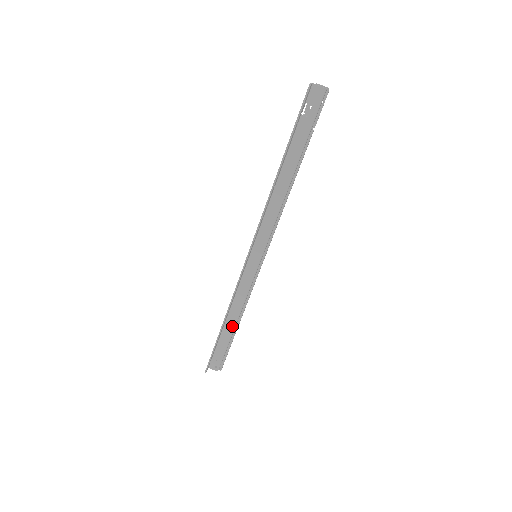
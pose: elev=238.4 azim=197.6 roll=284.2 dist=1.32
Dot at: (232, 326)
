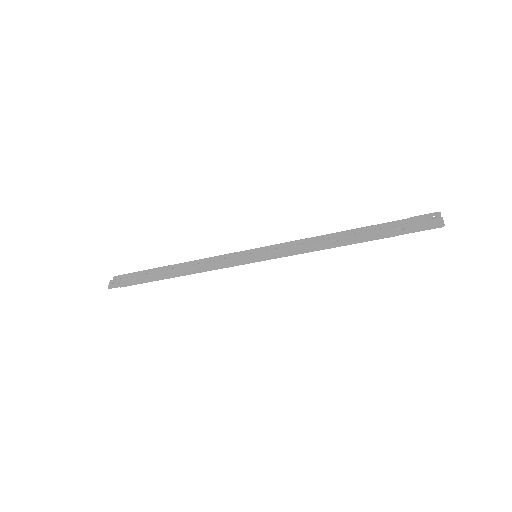
Dot at: occluded
